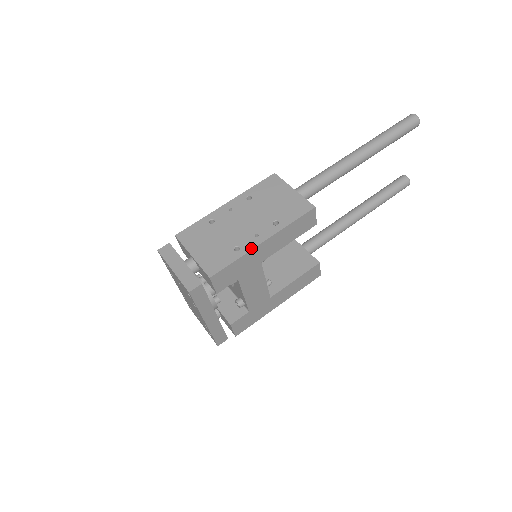
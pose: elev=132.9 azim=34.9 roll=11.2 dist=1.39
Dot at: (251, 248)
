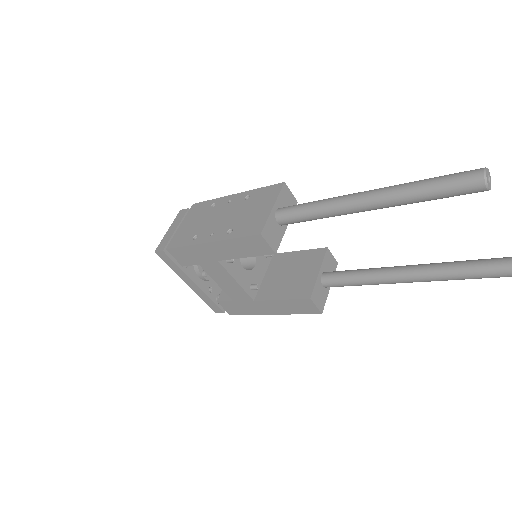
Dot at: (199, 242)
